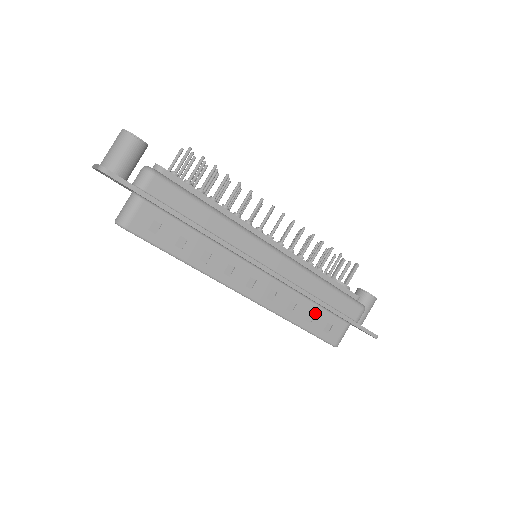
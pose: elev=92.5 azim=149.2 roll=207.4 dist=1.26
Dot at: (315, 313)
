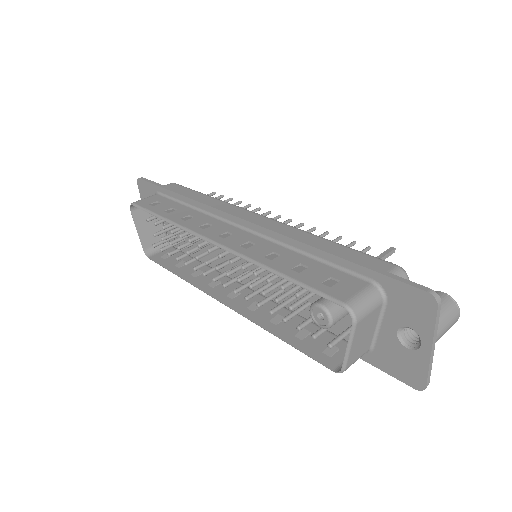
Dot at: (309, 266)
